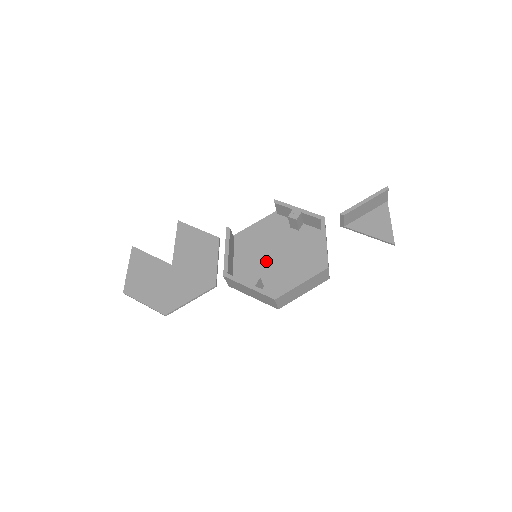
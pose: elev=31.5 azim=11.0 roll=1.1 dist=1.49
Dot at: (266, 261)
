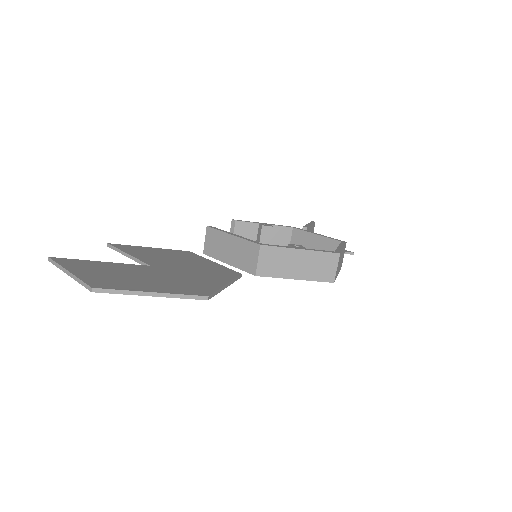
Dot at: occluded
